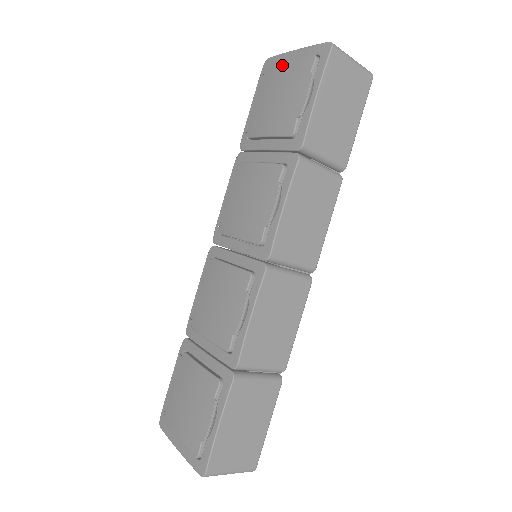
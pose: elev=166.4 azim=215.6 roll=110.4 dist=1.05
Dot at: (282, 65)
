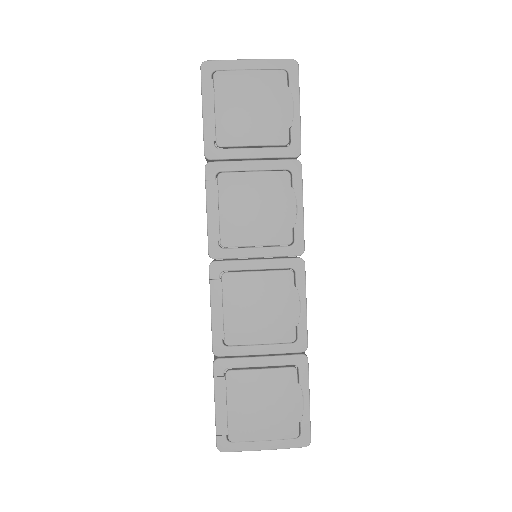
Dot at: (243, 74)
